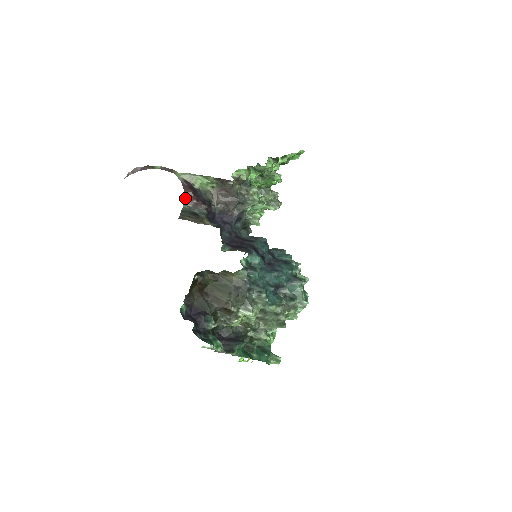
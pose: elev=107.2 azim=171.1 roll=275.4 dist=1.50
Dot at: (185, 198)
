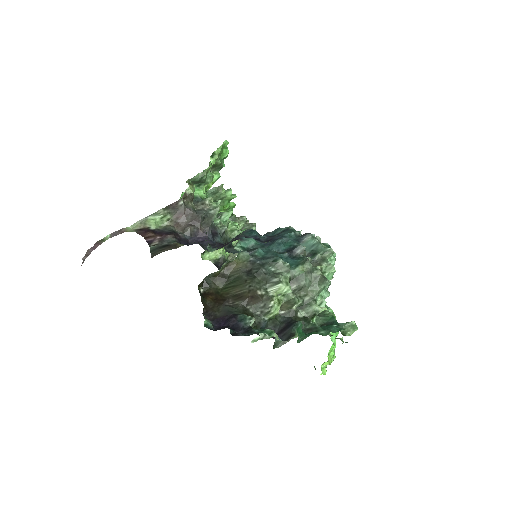
Dot at: (148, 241)
